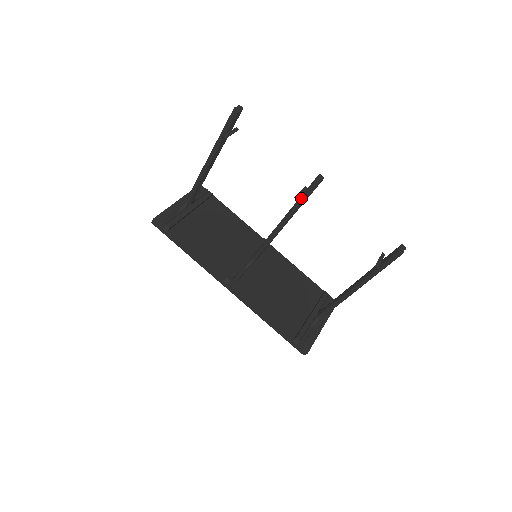
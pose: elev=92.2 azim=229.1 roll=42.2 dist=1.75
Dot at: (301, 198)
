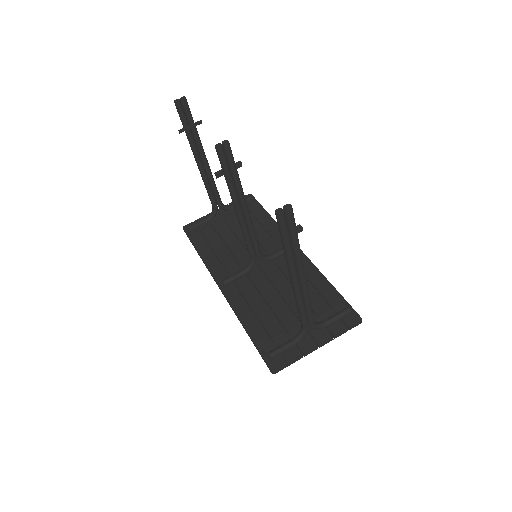
Dot at: (223, 173)
